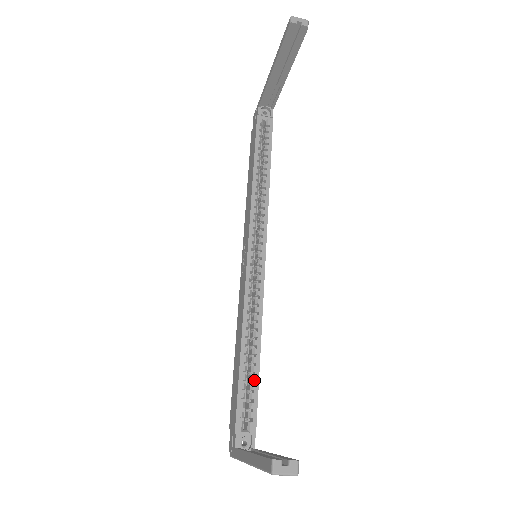
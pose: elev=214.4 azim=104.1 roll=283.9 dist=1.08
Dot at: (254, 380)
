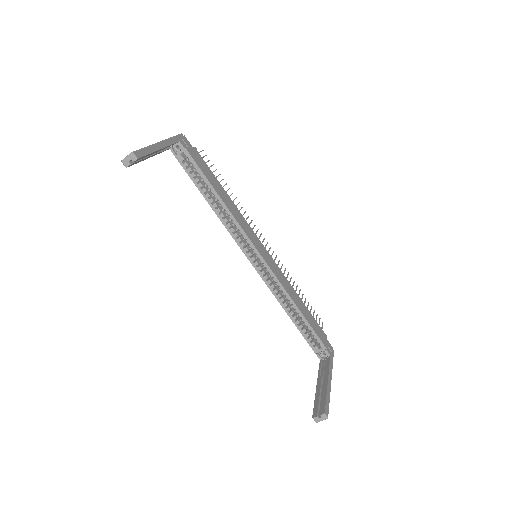
Dot at: (307, 325)
